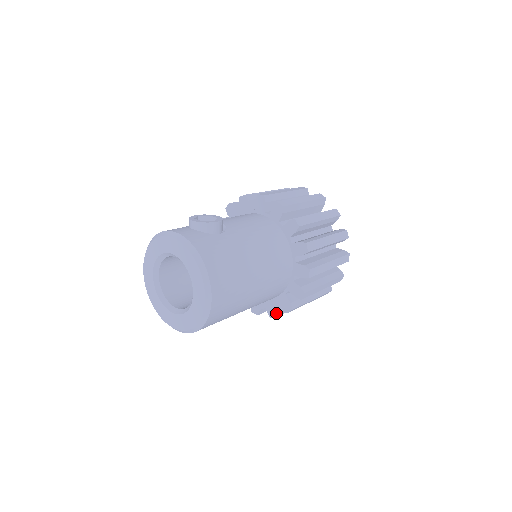
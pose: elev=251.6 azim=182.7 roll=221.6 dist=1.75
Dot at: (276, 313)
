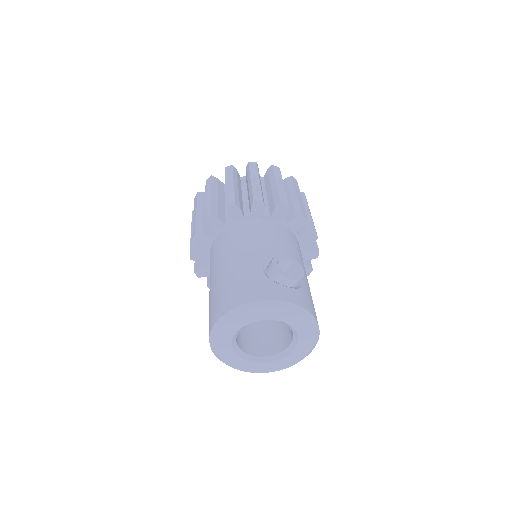
Dot at: occluded
